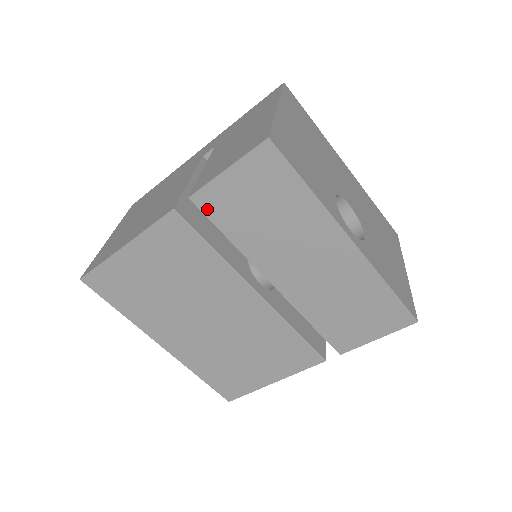
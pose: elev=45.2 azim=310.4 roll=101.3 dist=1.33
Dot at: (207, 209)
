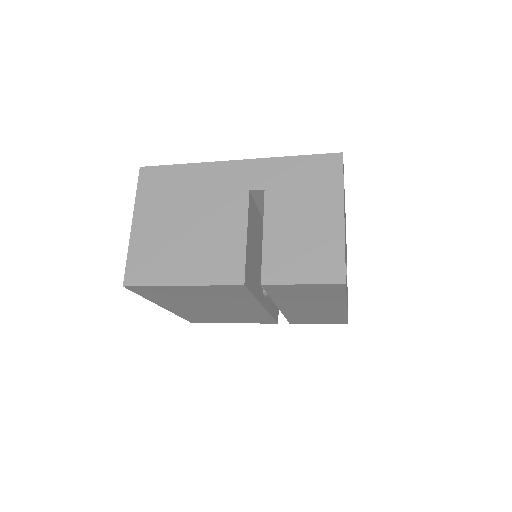
Dot at: (269, 289)
